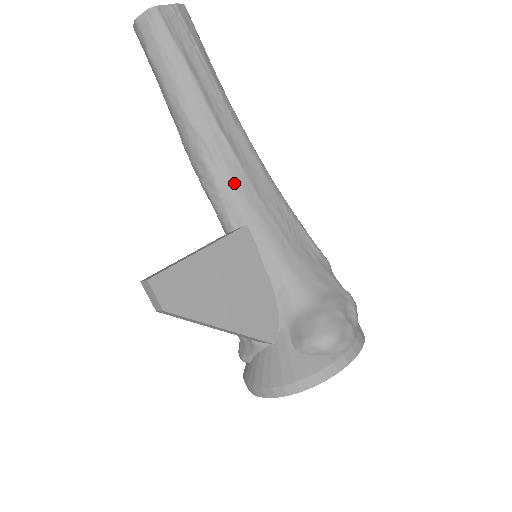
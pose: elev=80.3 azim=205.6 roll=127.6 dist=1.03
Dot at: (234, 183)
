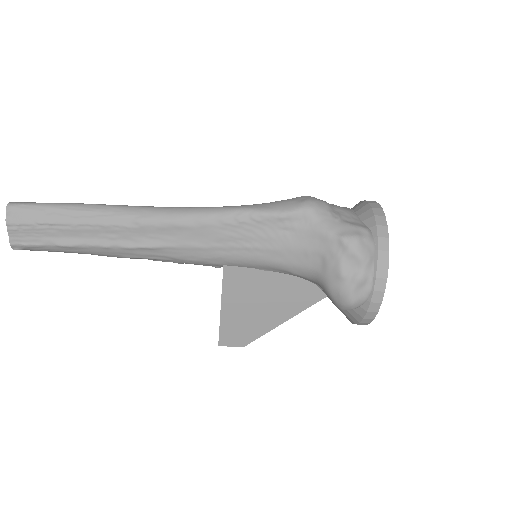
Dot at: (184, 258)
